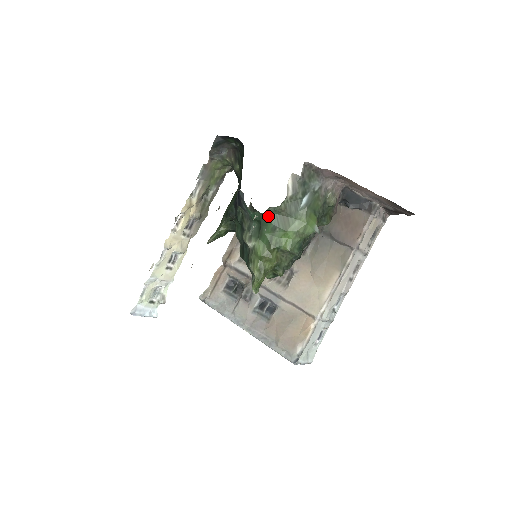
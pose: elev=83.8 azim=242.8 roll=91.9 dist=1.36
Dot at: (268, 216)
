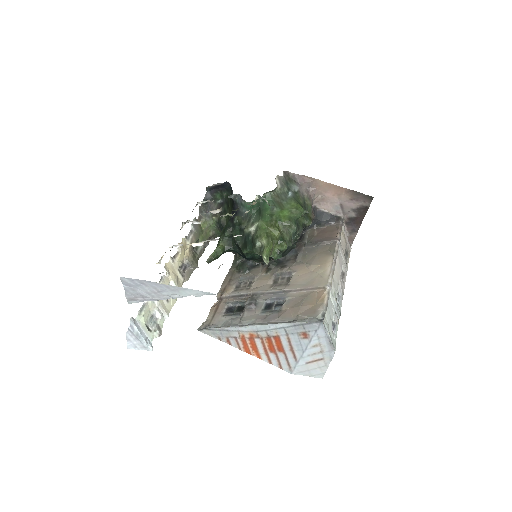
Dot at: (265, 201)
